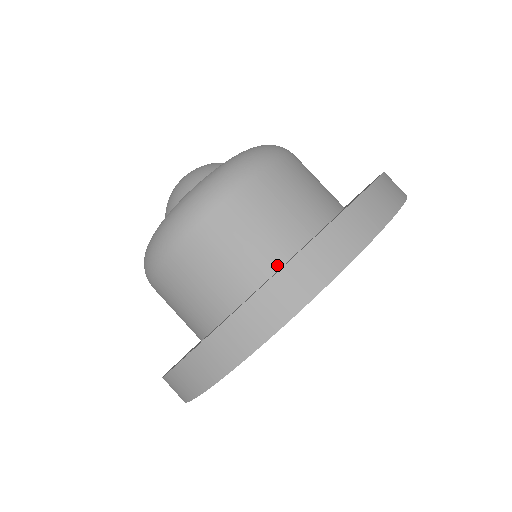
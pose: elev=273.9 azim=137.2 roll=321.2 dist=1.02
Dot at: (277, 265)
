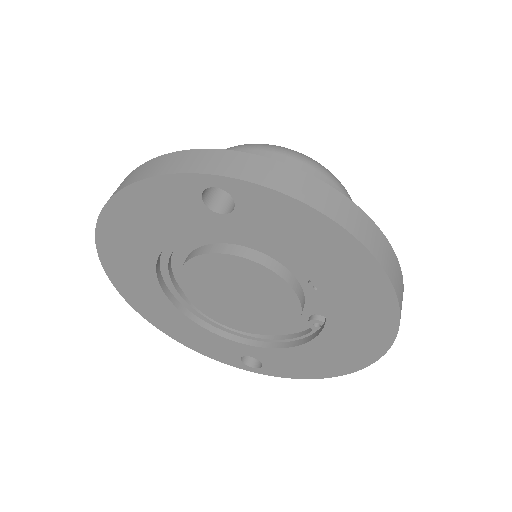
Dot at: occluded
